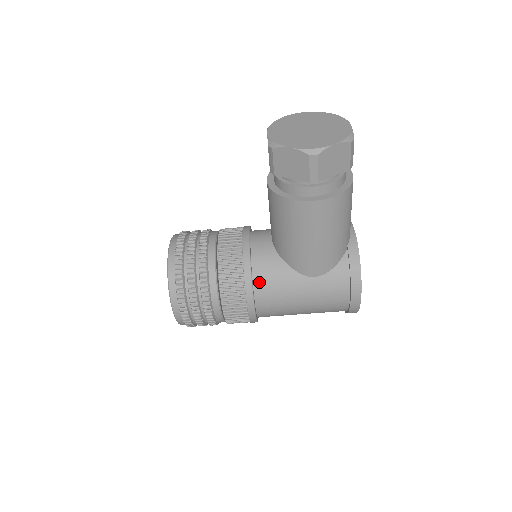
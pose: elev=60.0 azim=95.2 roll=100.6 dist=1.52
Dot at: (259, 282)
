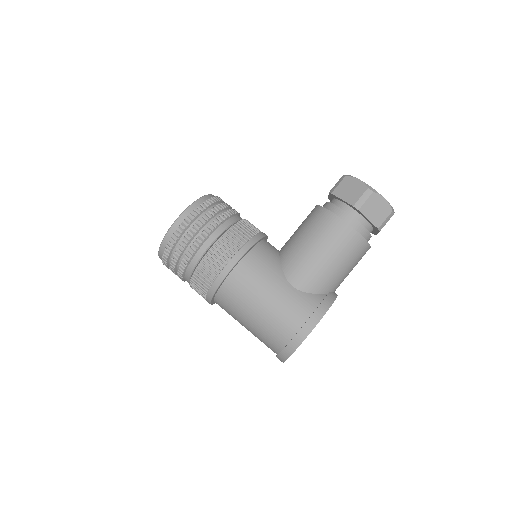
Dot at: (253, 255)
